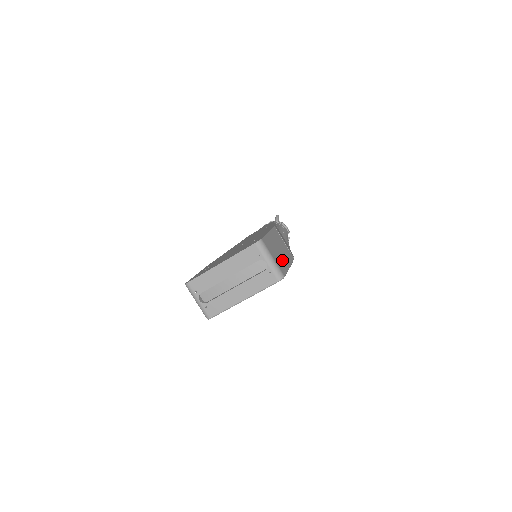
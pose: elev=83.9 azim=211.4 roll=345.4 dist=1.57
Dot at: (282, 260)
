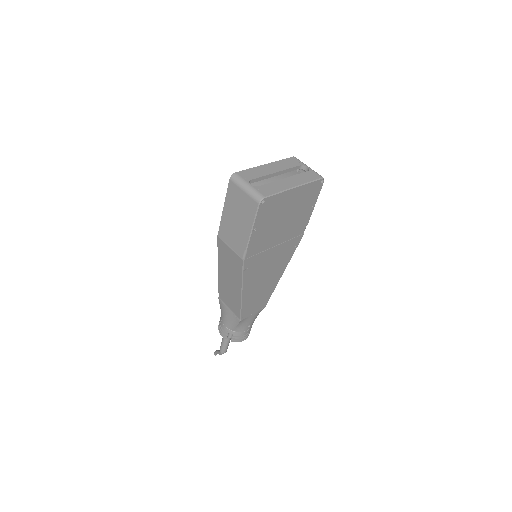
Dot at: occluded
